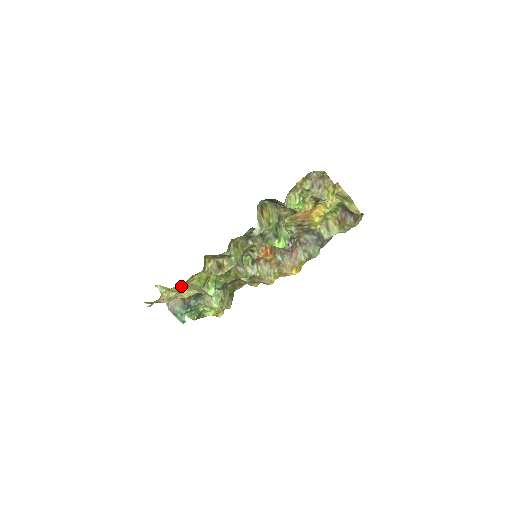
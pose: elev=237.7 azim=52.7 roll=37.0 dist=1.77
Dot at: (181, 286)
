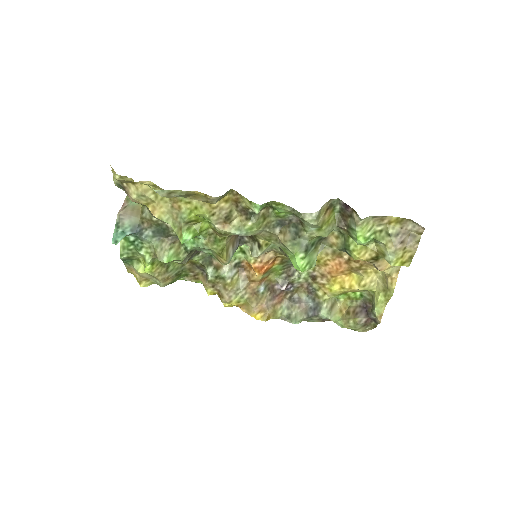
Dot at: (177, 190)
